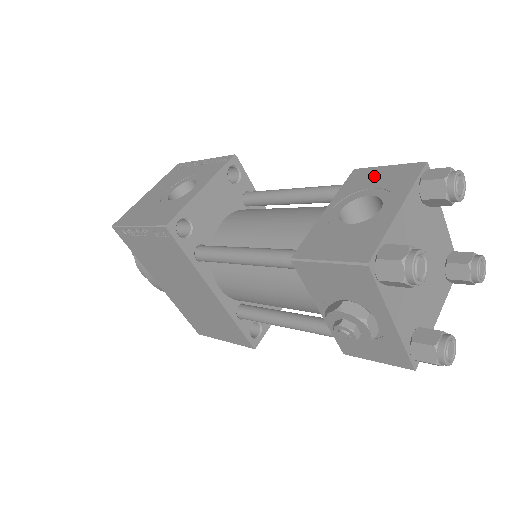
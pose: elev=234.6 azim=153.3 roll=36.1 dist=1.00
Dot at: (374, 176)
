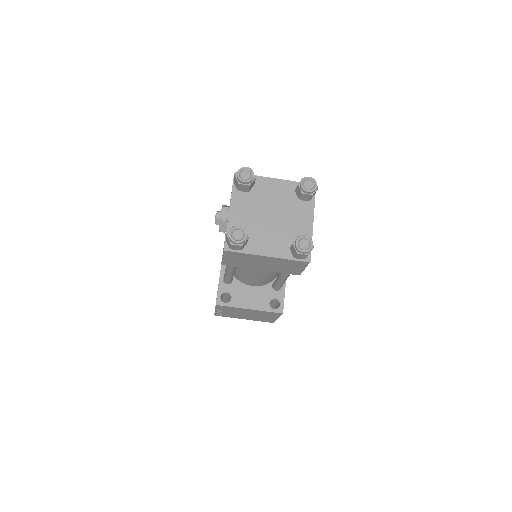
Dot at: occluded
